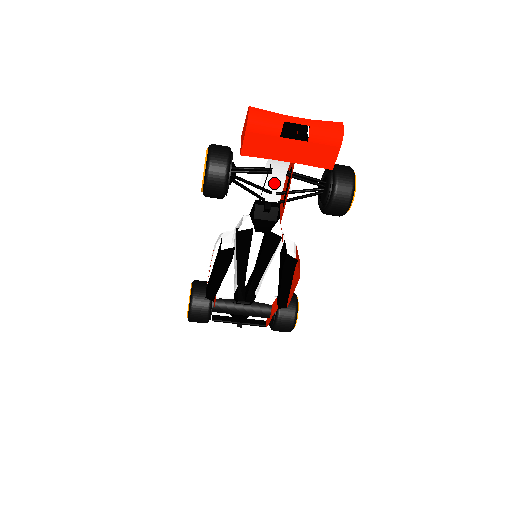
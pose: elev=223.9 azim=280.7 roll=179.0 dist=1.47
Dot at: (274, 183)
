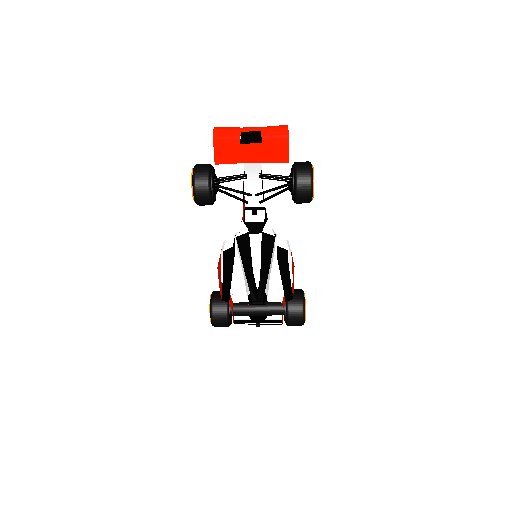
Dot at: (256, 190)
